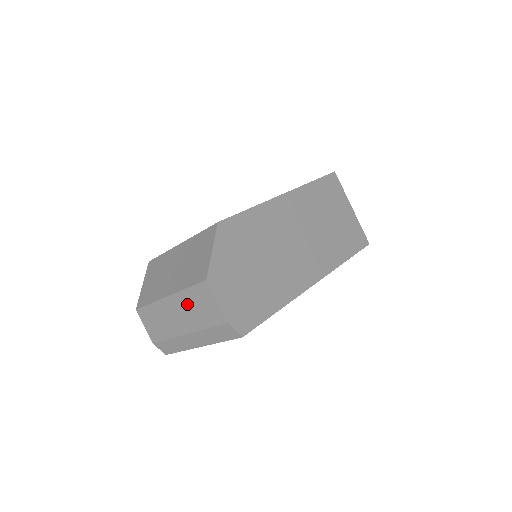
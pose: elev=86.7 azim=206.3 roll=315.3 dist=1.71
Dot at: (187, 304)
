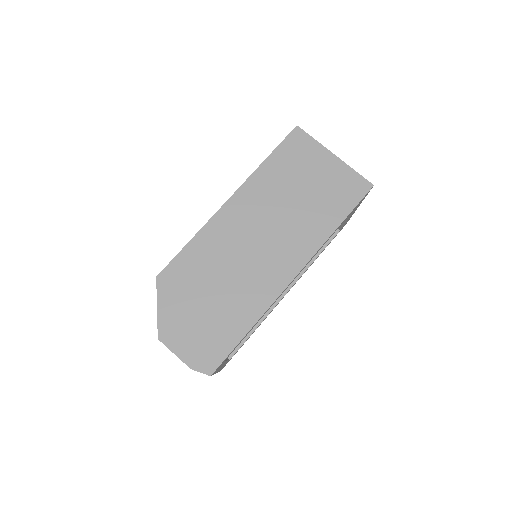
Dot at: occluded
